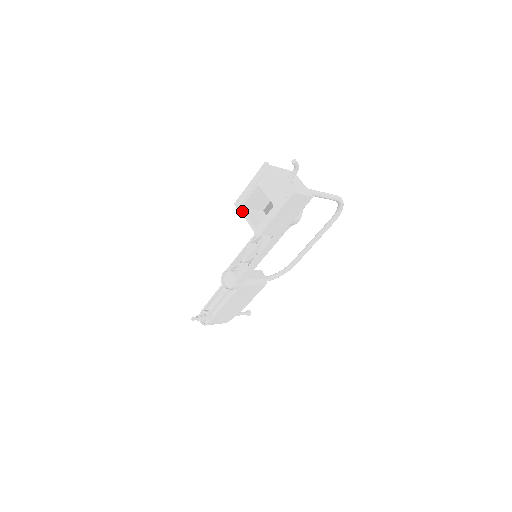
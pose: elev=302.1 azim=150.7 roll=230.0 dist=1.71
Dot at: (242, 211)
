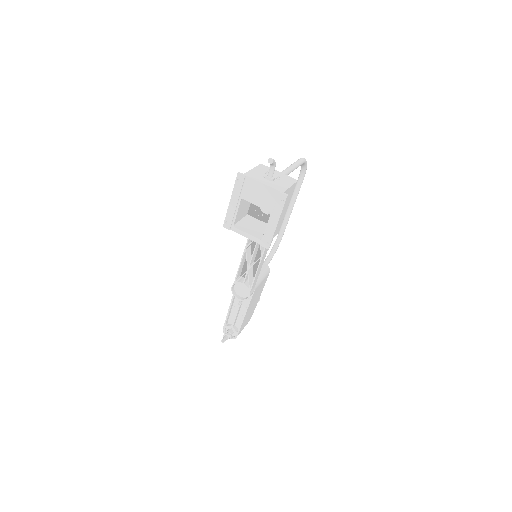
Dot at: (236, 230)
